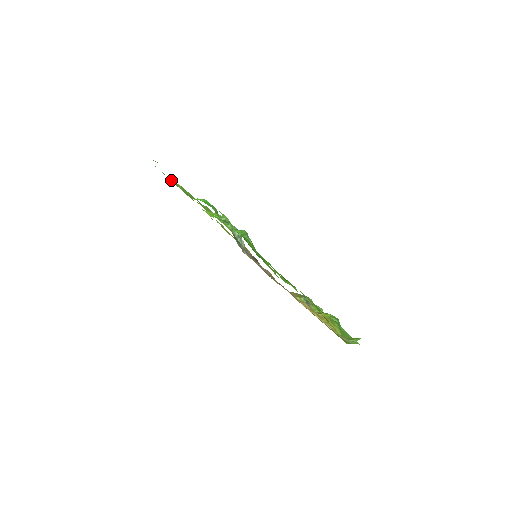
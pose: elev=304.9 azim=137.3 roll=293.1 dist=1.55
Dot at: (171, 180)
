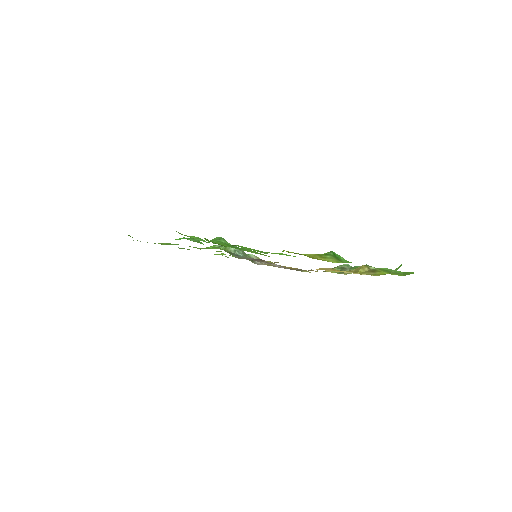
Dot at: occluded
